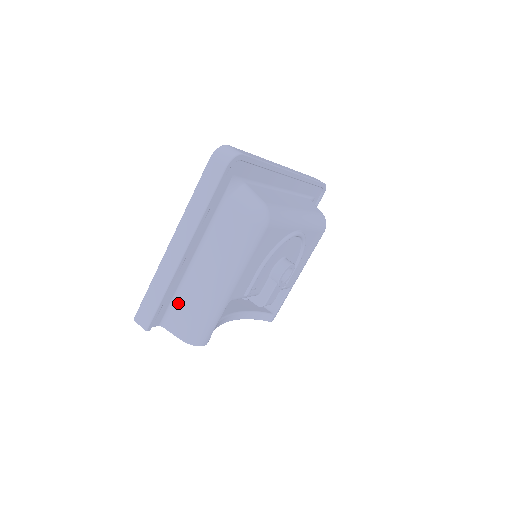
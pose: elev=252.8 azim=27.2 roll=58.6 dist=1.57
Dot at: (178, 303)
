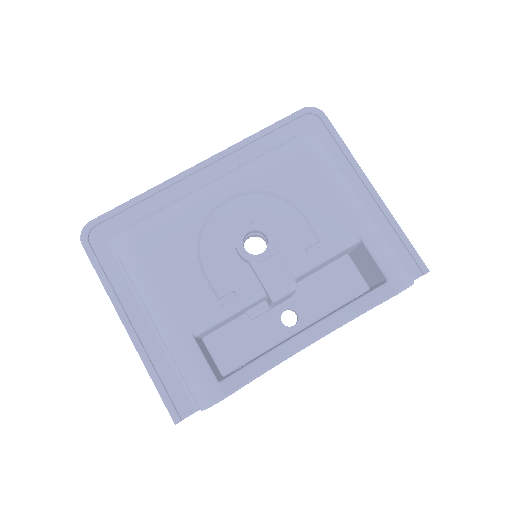
Dot at: occluded
